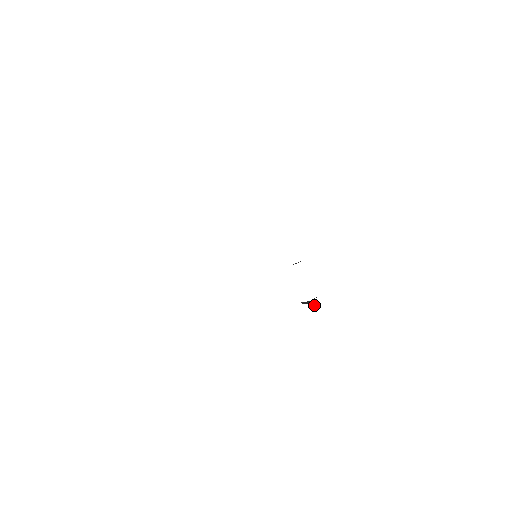
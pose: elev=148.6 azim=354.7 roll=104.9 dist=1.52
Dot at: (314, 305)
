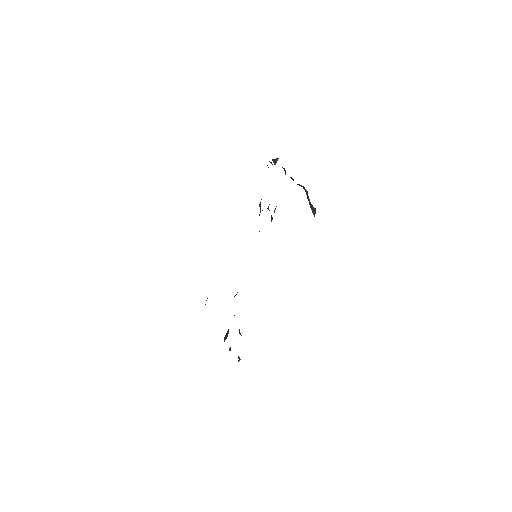
Dot at: occluded
